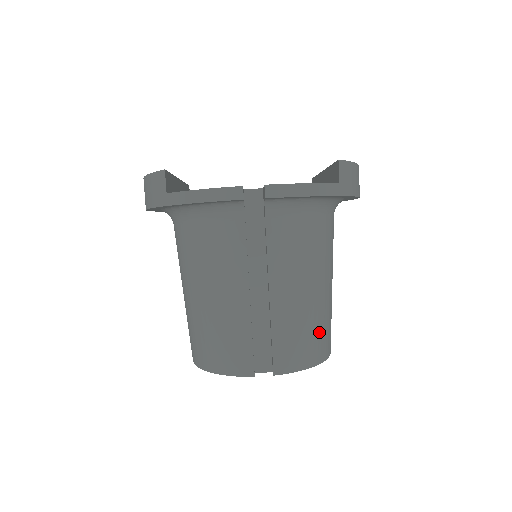
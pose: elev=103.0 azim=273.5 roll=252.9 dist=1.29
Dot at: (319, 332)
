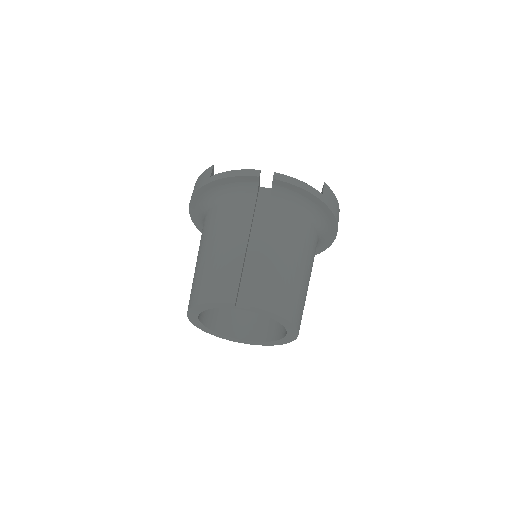
Dot at: (292, 295)
